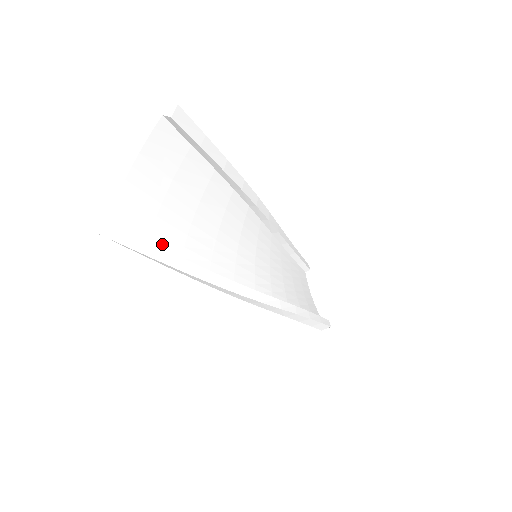
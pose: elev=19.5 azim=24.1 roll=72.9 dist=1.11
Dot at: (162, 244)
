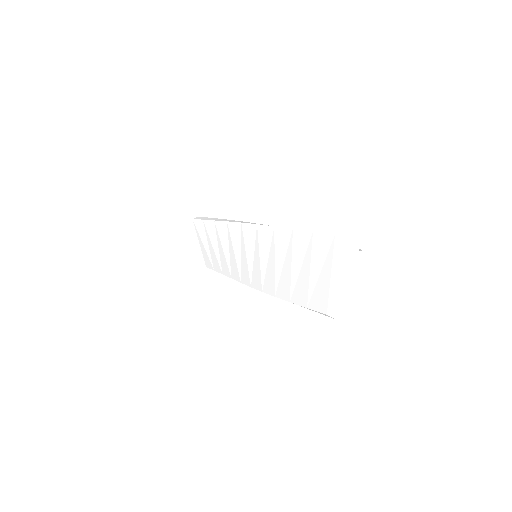
Dot at: occluded
